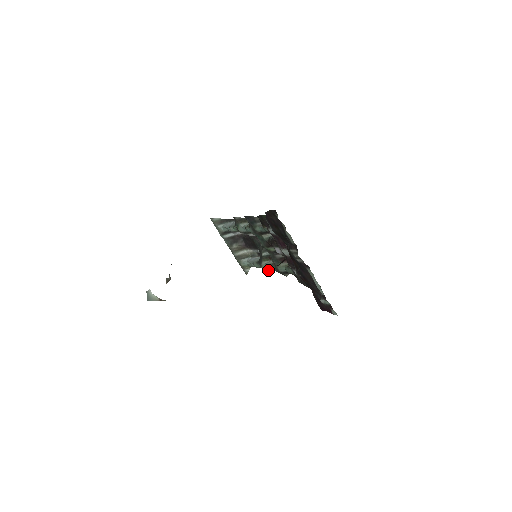
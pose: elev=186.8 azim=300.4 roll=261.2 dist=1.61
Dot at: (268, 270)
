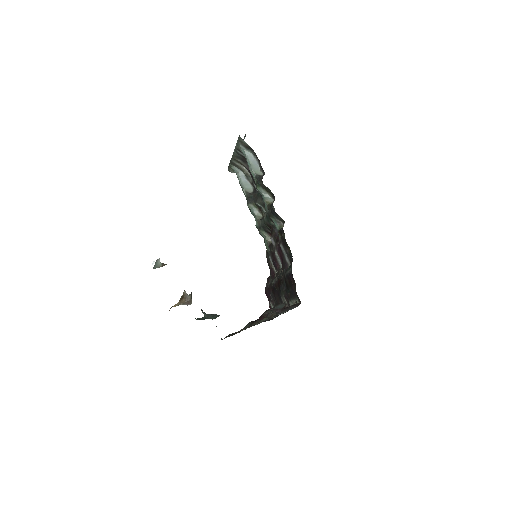
Dot at: (251, 211)
